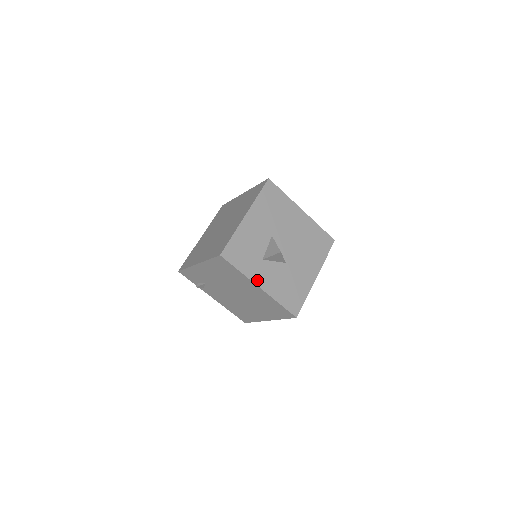
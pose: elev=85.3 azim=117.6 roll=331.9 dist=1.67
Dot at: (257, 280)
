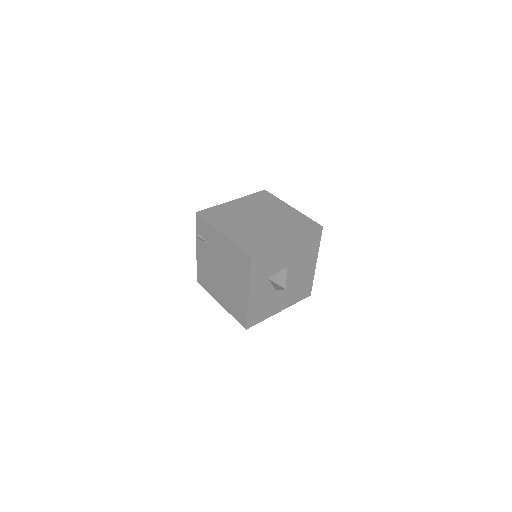
Dot at: (252, 289)
